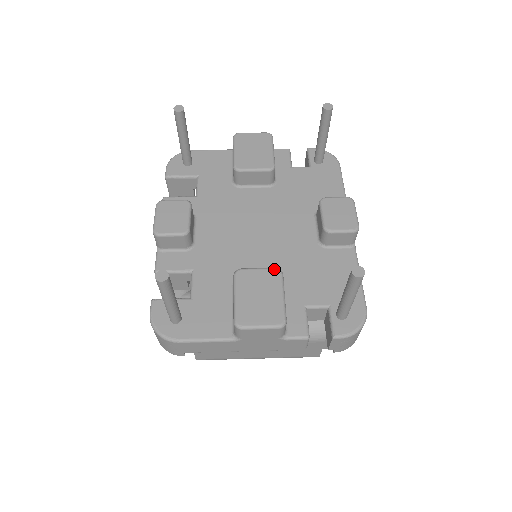
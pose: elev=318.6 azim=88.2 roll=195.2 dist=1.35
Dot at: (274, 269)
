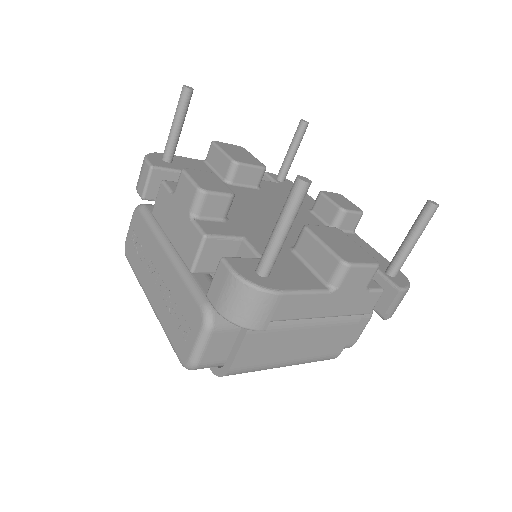
Dot at: (334, 227)
